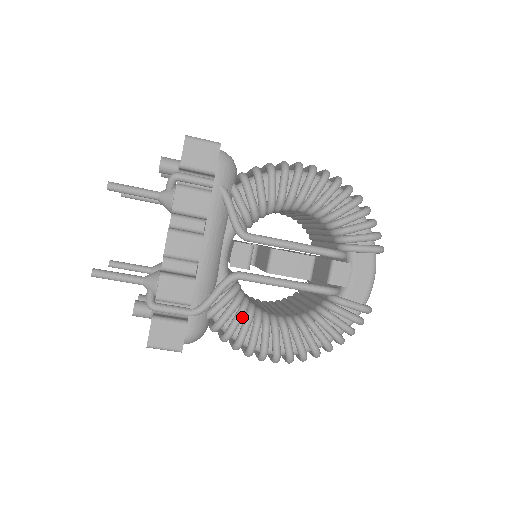
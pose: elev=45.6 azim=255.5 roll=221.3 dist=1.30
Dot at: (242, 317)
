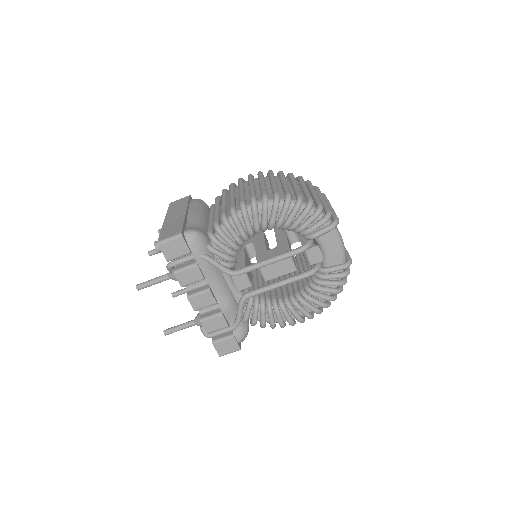
Dot at: (265, 313)
